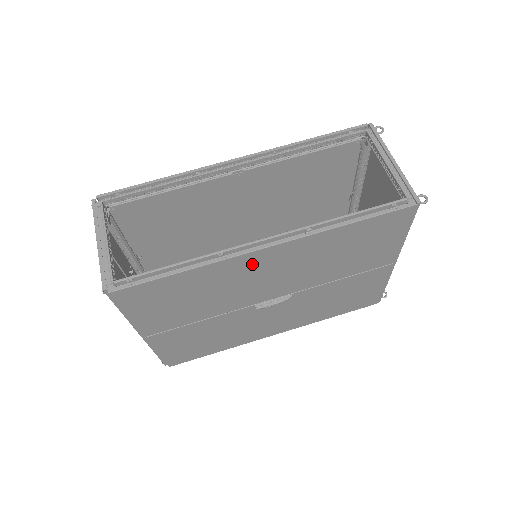
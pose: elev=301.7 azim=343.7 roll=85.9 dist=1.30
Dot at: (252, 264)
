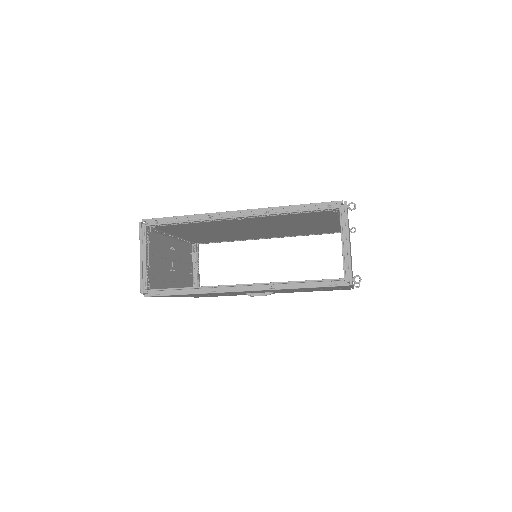
Dot at: (234, 292)
